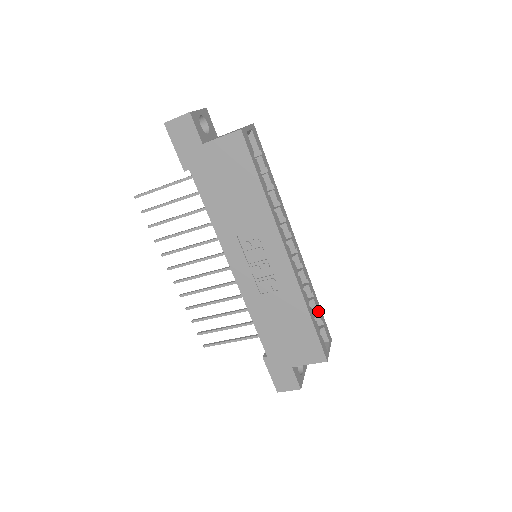
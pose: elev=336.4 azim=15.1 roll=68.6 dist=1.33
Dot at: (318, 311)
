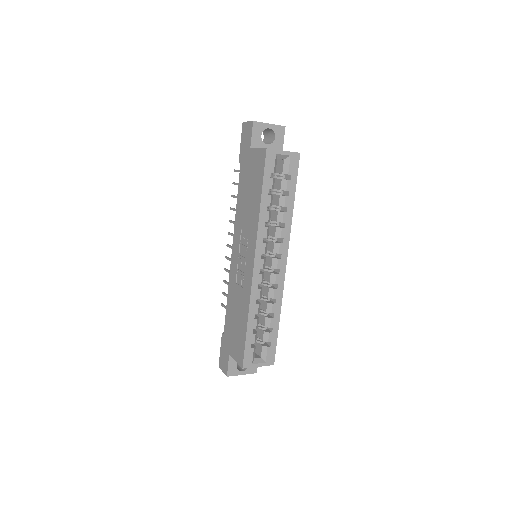
Dot at: (271, 331)
